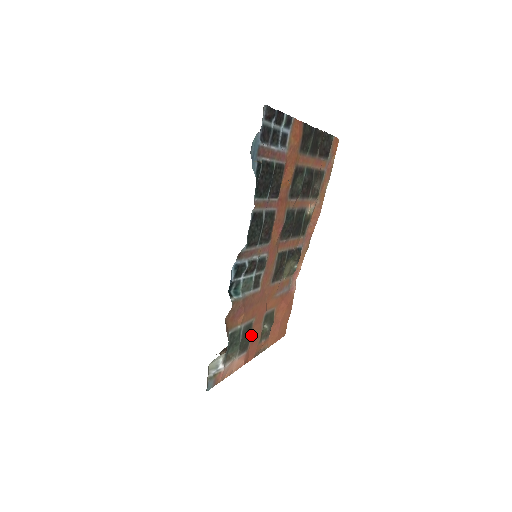
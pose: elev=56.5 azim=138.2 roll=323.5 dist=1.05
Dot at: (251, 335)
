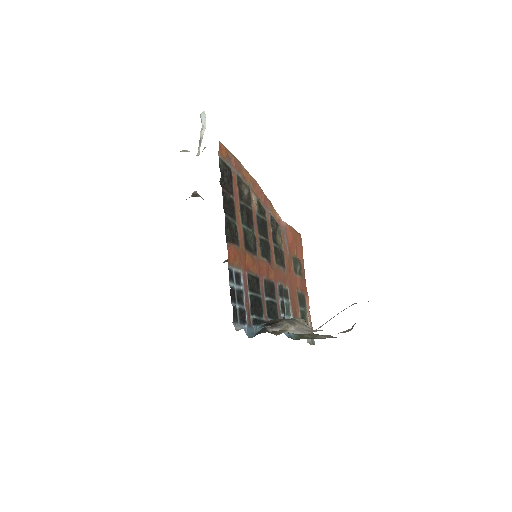
Dot at: (301, 292)
